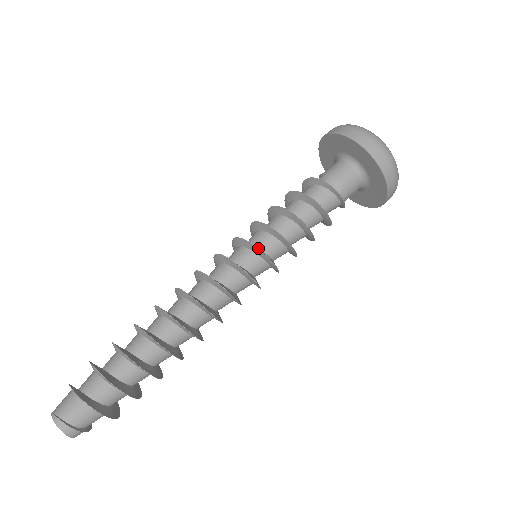
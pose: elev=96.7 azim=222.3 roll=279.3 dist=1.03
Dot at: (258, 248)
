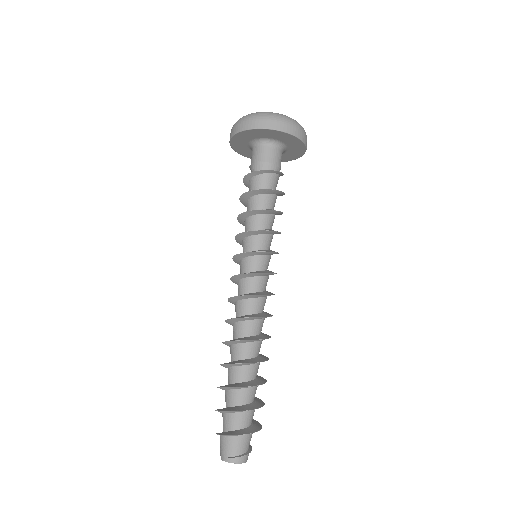
Dot at: (254, 252)
